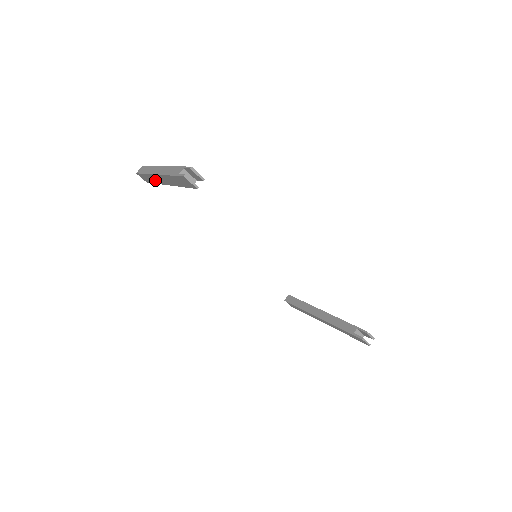
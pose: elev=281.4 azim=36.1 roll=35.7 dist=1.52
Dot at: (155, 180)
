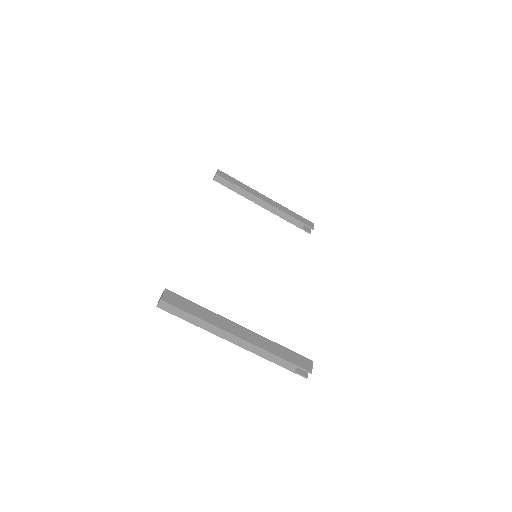
Dot at: occluded
